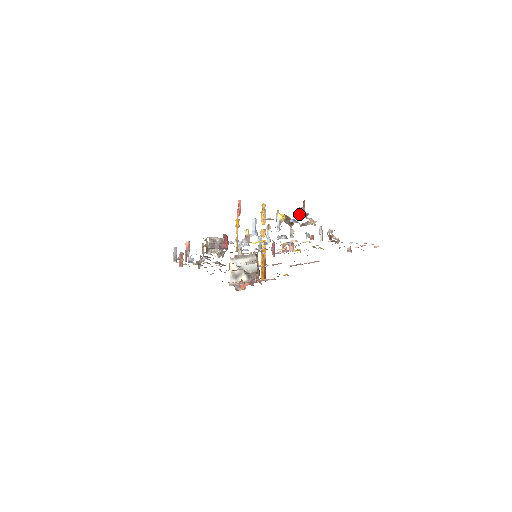
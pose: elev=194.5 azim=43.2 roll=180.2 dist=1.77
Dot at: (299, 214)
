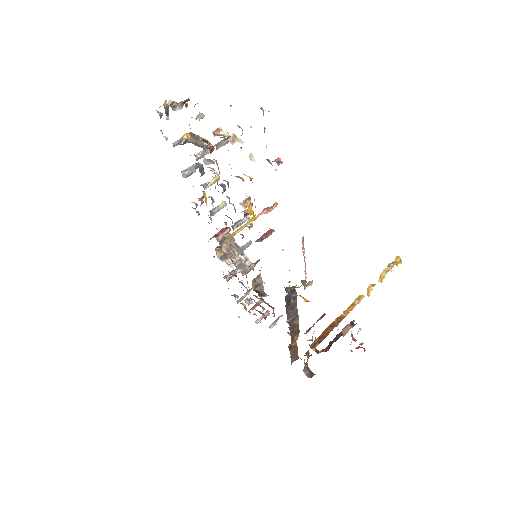
Dot at: (174, 110)
